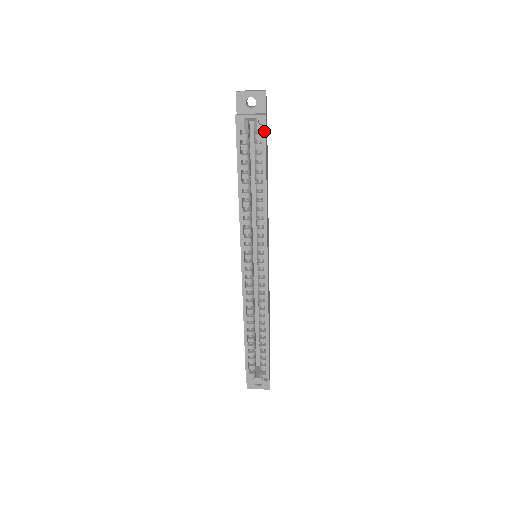
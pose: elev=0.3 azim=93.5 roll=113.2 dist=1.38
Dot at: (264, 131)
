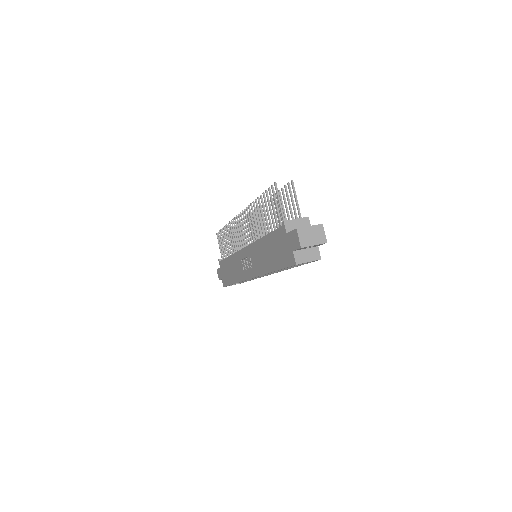
Dot at: (314, 261)
